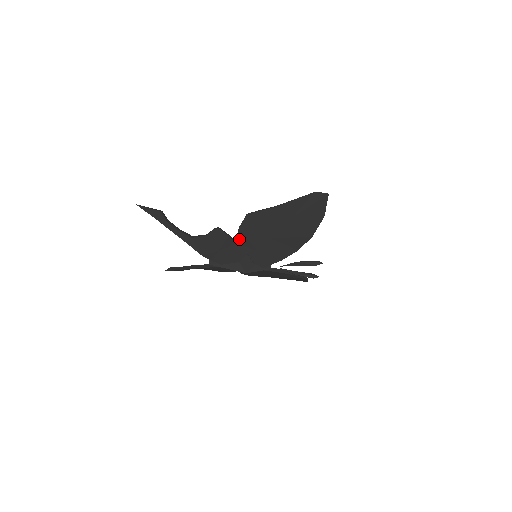
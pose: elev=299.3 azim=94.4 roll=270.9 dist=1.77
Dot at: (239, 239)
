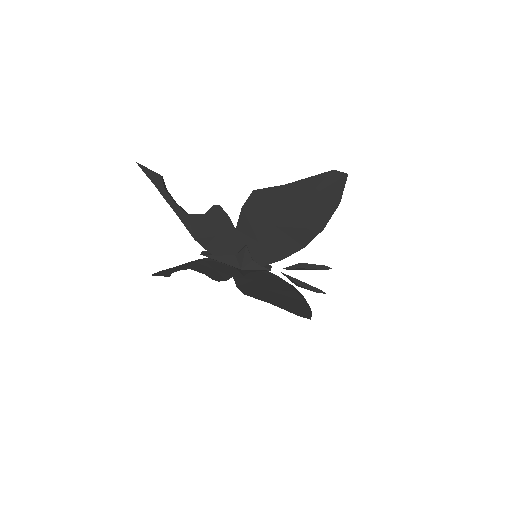
Dot at: (240, 223)
